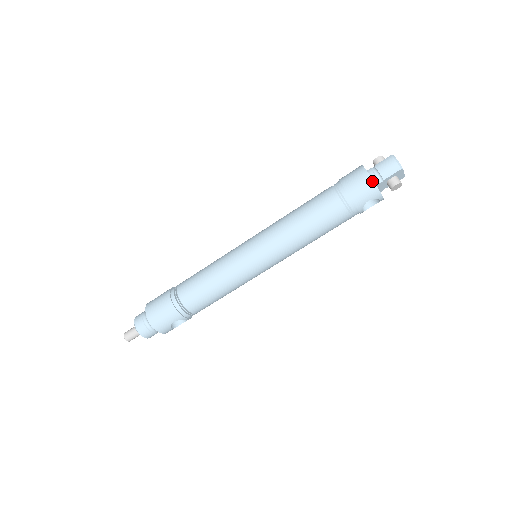
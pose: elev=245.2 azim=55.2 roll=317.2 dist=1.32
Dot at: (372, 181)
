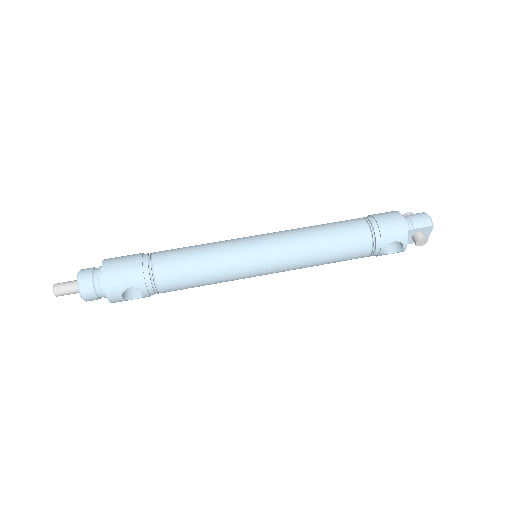
Dot at: (405, 223)
